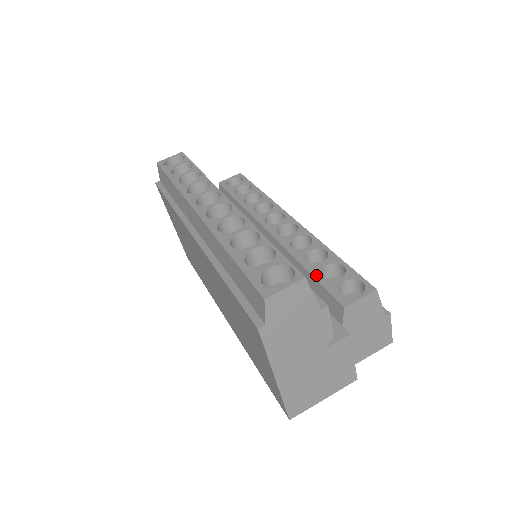
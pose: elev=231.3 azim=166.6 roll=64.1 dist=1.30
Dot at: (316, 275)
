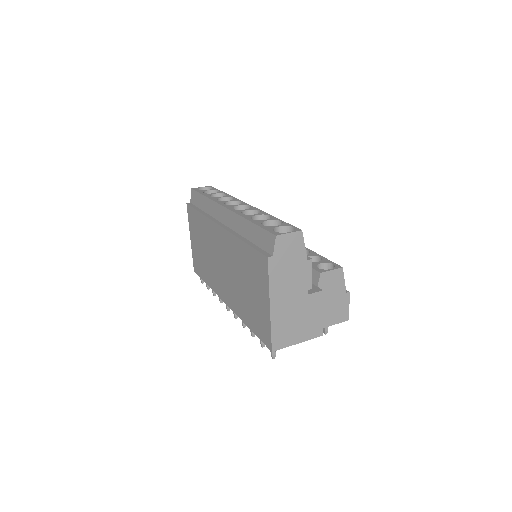
Dot at: occluded
